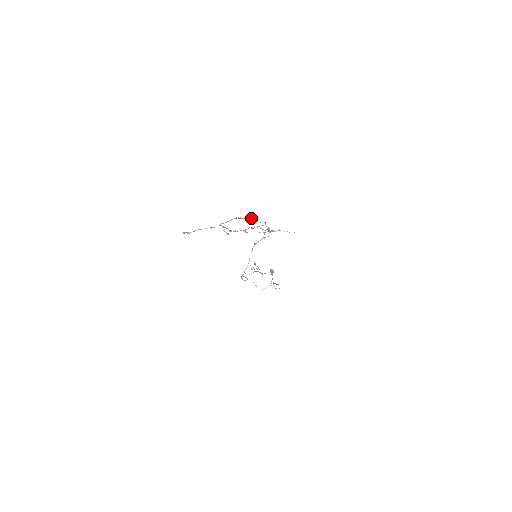
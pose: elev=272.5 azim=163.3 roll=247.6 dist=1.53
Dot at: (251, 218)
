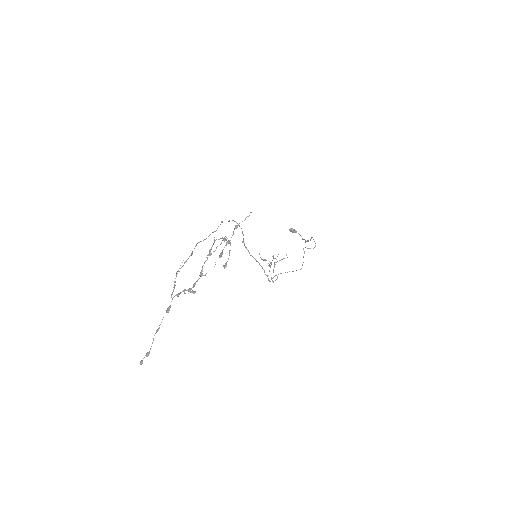
Dot at: occluded
